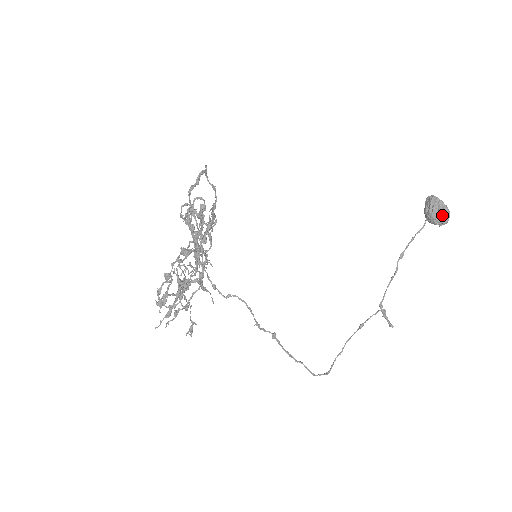
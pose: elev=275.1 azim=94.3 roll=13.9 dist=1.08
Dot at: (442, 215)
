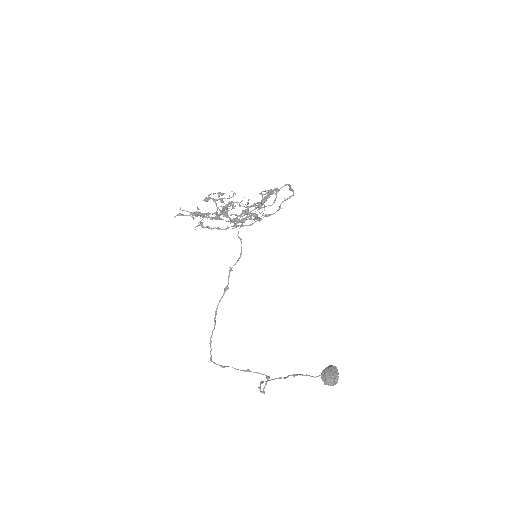
Dot at: (334, 377)
